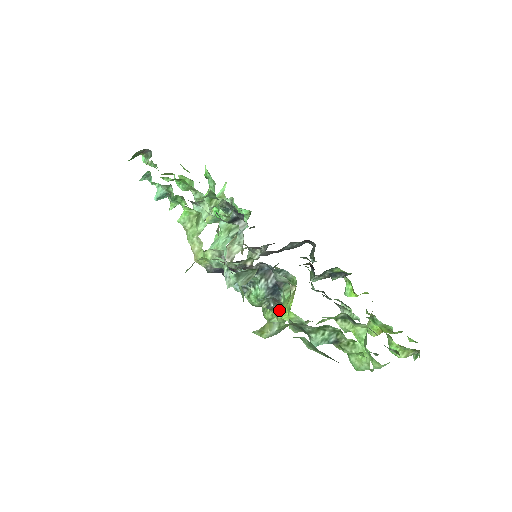
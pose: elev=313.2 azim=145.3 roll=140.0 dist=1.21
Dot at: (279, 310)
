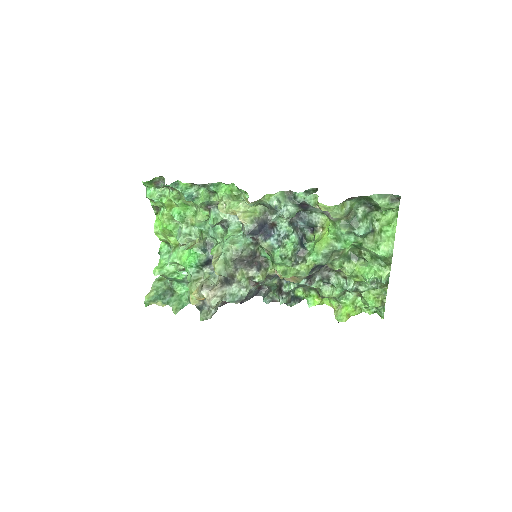
Dot at: (307, 258)
